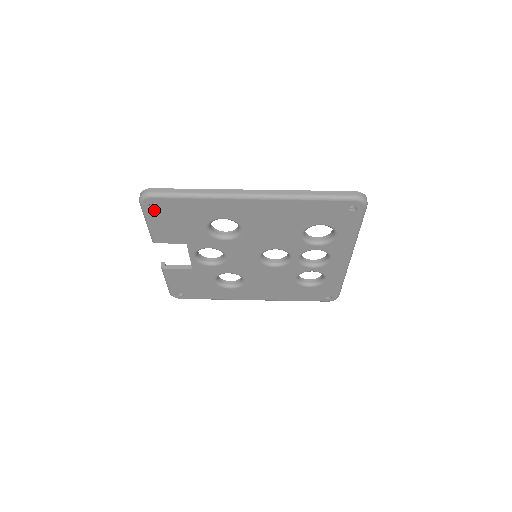
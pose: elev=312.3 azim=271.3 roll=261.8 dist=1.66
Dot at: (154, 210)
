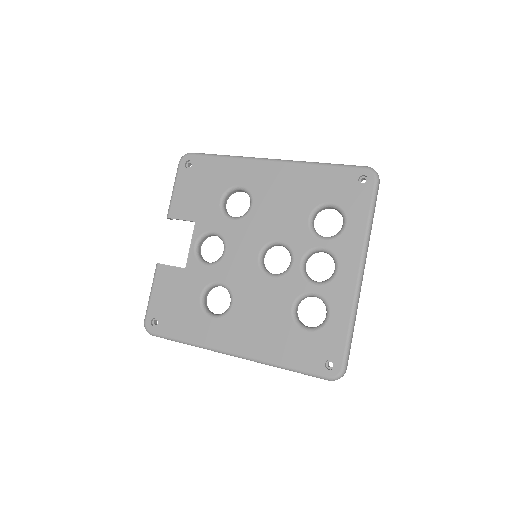
Dot at: (186, 170)
